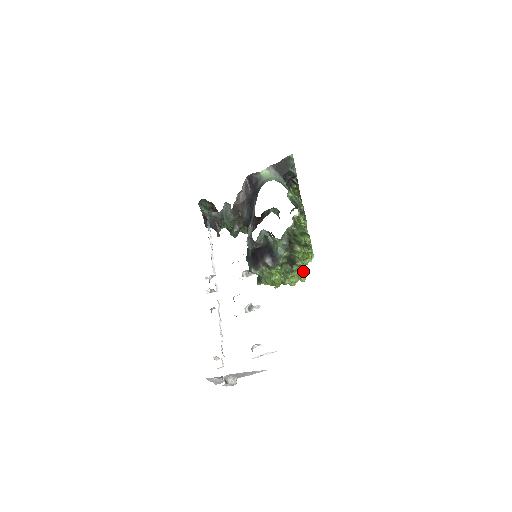
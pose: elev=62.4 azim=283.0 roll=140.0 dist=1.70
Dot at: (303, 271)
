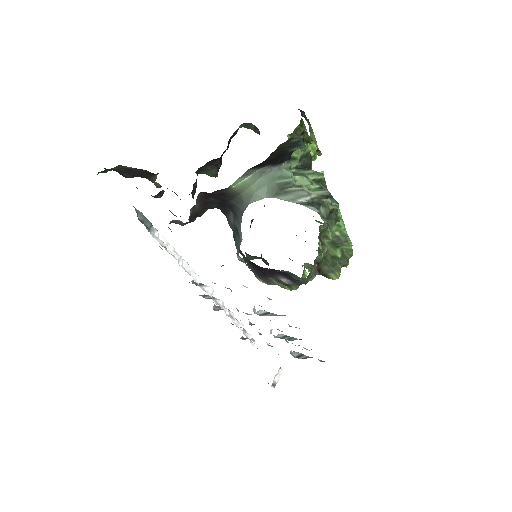
Dot at: occluded
